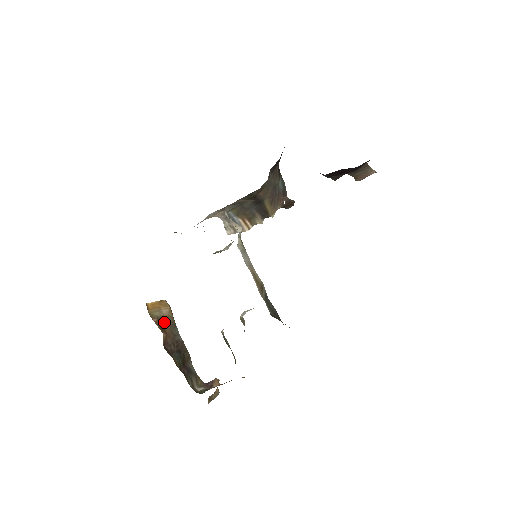
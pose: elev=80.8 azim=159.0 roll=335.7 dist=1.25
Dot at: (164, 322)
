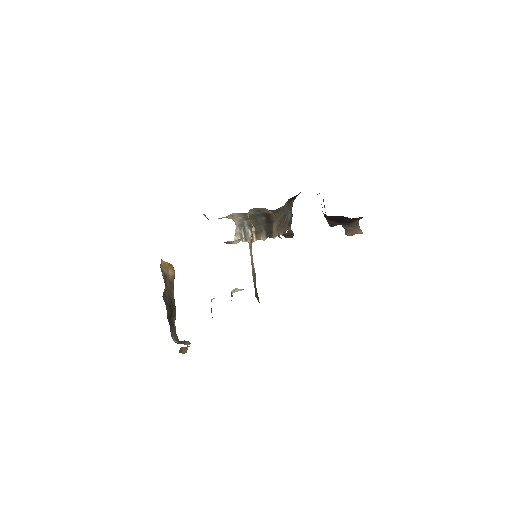
Dot at: (168, 280)
